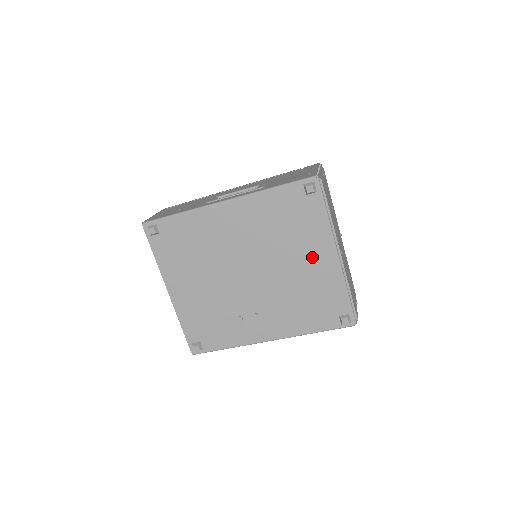
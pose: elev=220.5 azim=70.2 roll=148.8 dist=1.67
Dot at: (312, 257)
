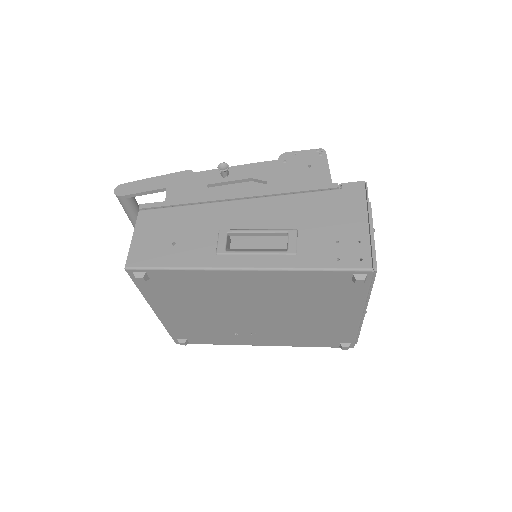
Dot at: (333, 314)
